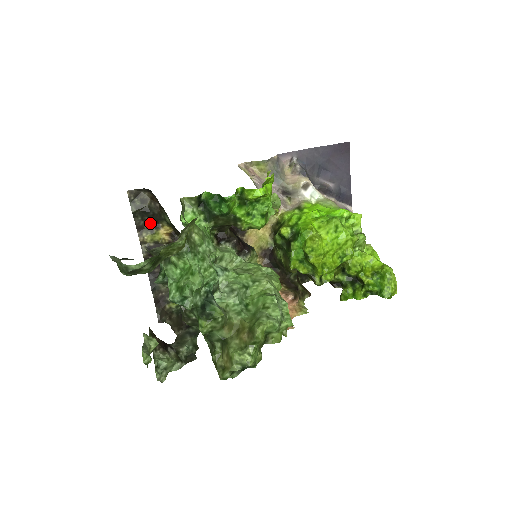
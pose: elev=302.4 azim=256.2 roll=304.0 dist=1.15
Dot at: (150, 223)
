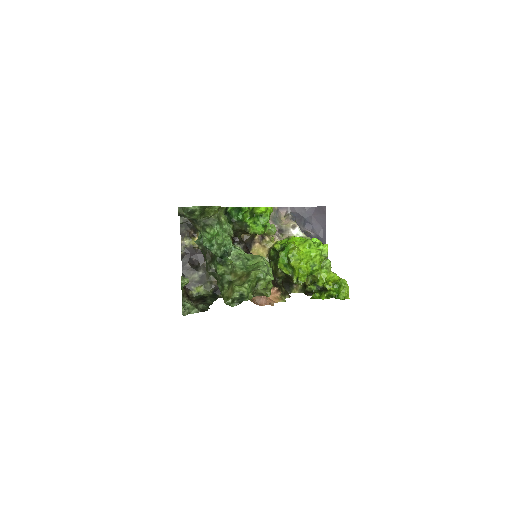
Dot at: (190, 232)
